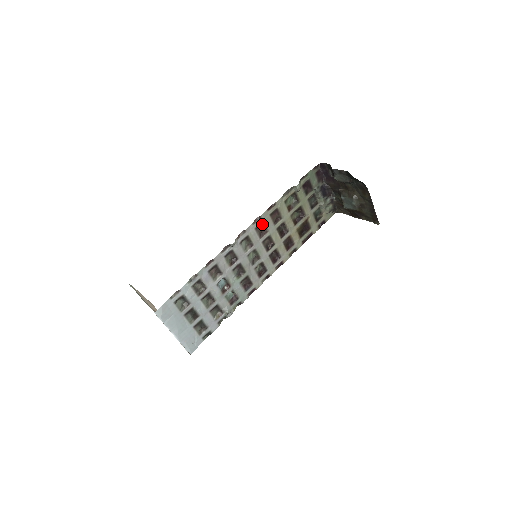
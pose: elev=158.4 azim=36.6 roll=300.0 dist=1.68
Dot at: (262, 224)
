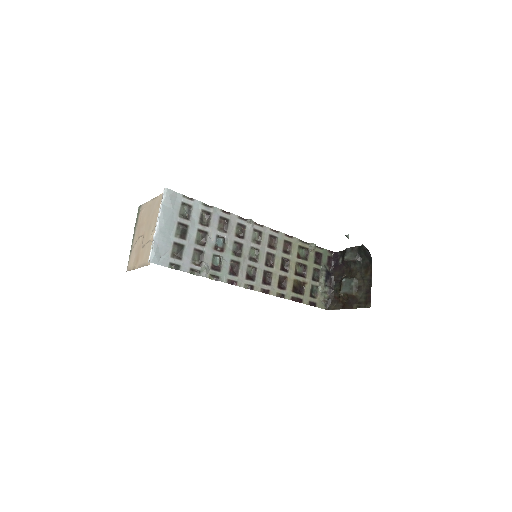
Dot at: (275, 239)
